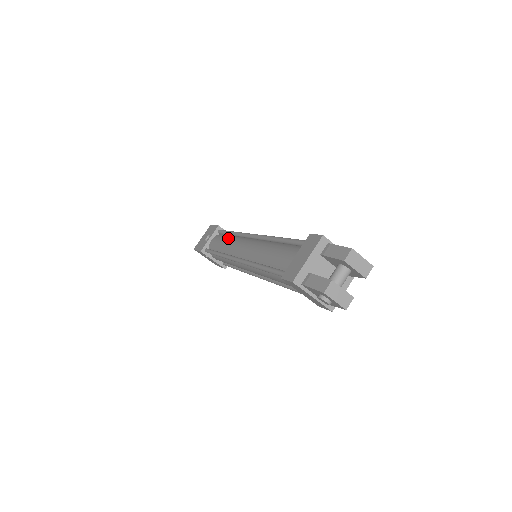
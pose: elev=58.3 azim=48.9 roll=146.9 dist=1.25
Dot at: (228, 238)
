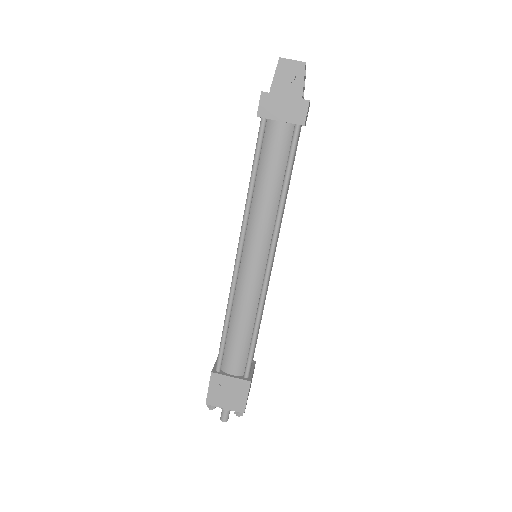
Dot at: occluded
